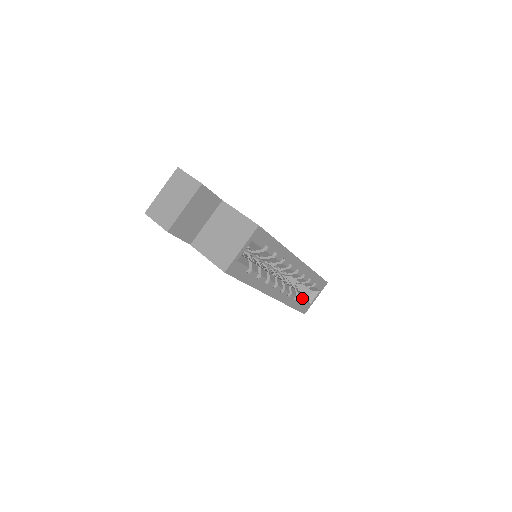
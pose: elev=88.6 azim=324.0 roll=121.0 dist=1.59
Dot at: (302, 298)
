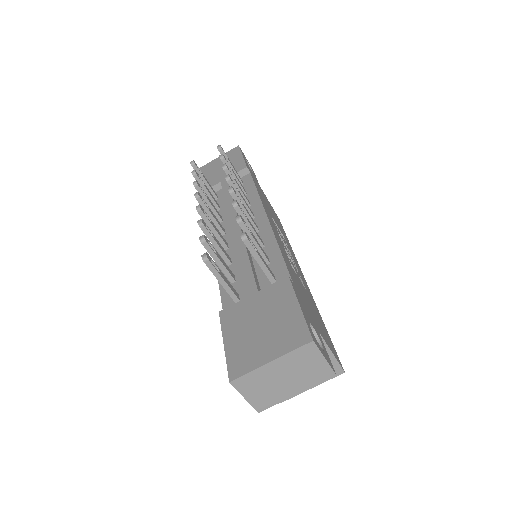
Dot at: occluded
